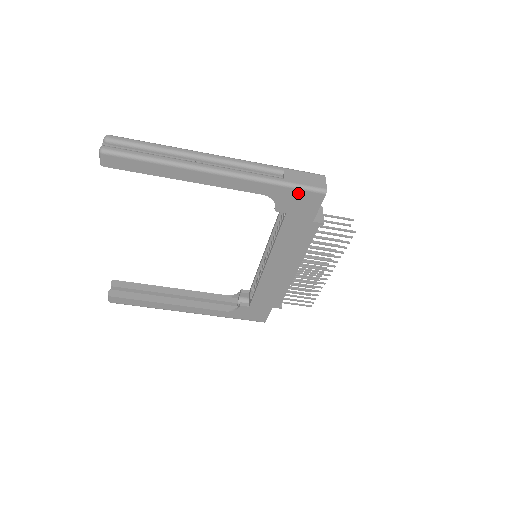
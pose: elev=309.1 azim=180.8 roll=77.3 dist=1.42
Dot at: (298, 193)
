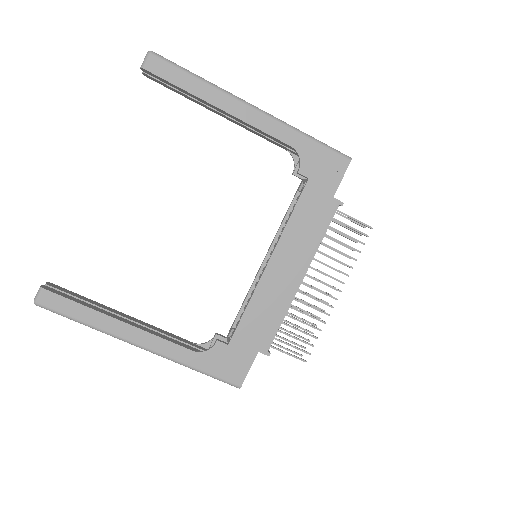
Dot at: (325, 153)
